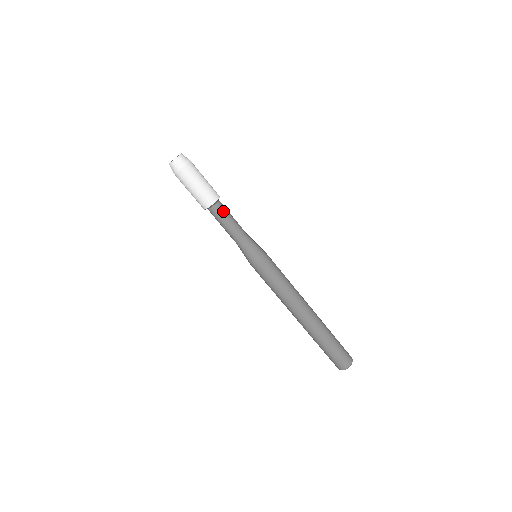
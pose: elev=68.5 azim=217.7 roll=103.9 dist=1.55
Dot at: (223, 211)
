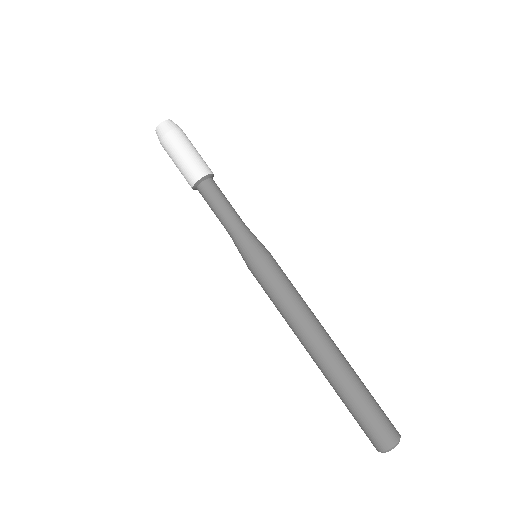
Dot at: (210, 193)
